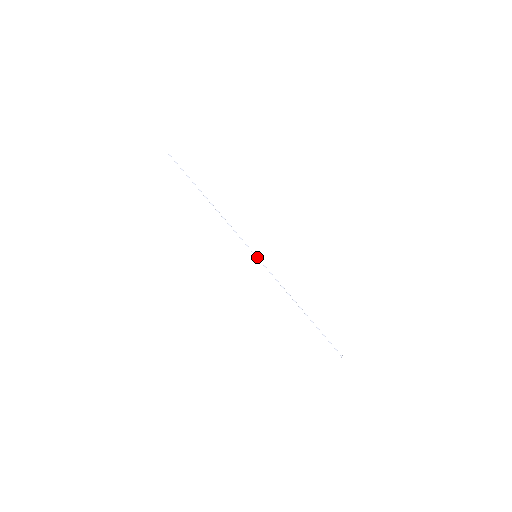
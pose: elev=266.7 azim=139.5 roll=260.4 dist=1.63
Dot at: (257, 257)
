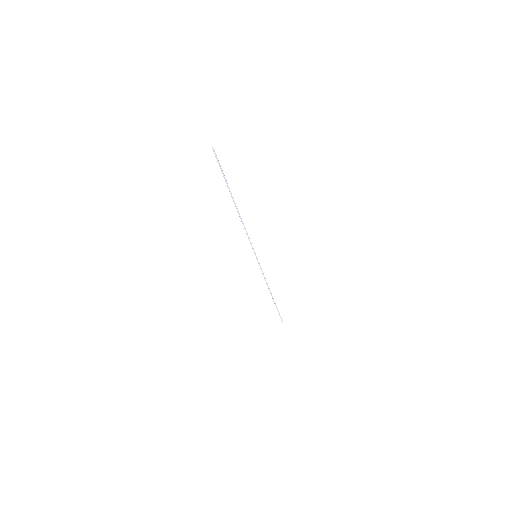
Dot at: occluded
